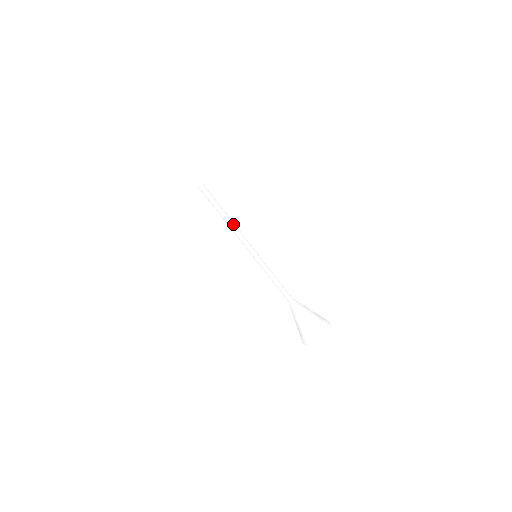
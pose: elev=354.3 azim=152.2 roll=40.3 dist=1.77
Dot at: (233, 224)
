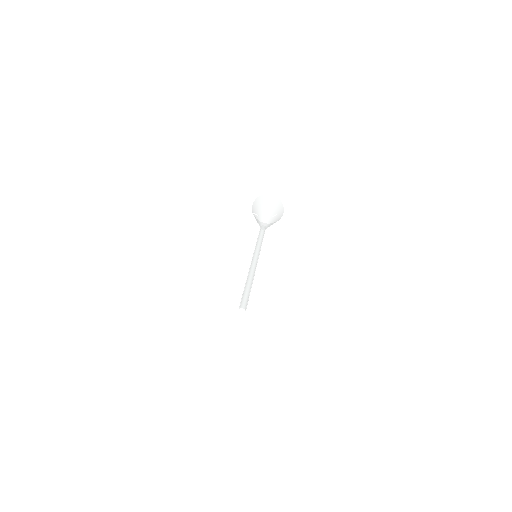
Dot at: (253, 278)
